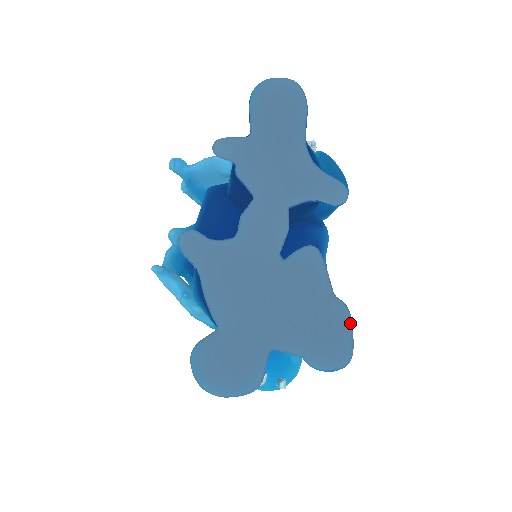
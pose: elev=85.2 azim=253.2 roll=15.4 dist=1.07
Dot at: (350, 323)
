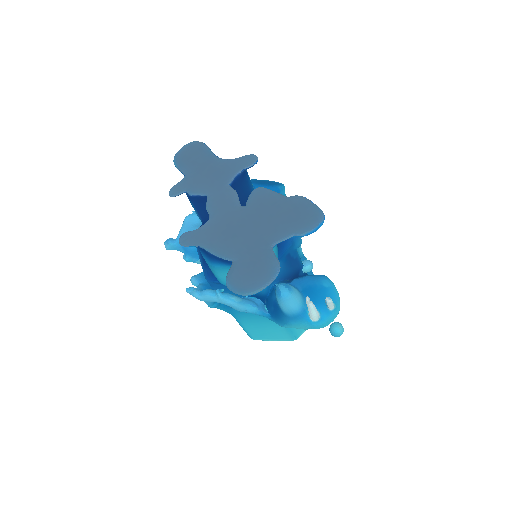
Dot at: (307, 200)
